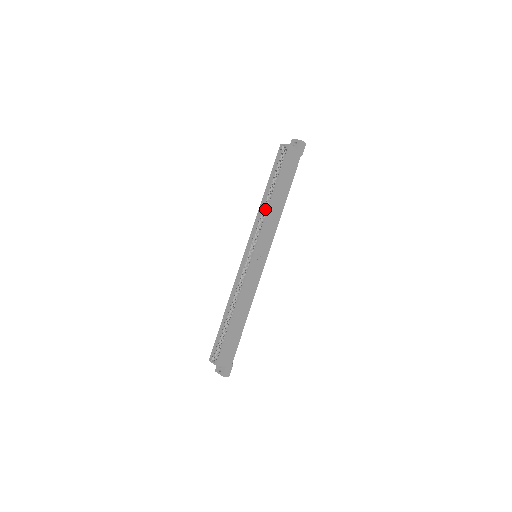
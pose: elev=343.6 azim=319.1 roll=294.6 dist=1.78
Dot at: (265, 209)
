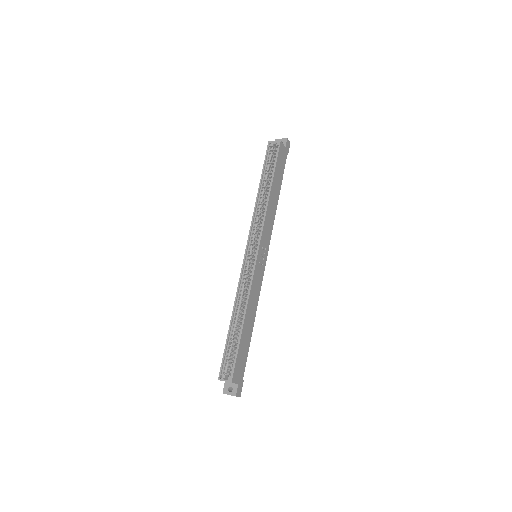
Dot at: (261, 206)
